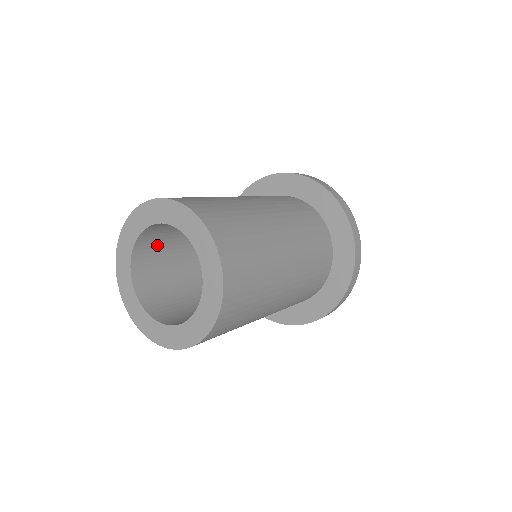
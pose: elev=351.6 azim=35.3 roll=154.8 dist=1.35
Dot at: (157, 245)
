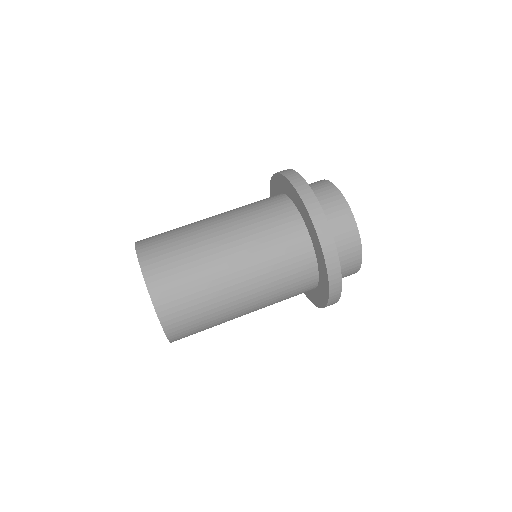
Dot at: occluded
